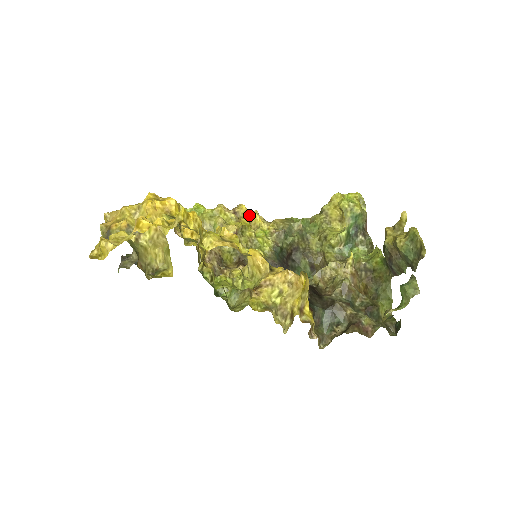
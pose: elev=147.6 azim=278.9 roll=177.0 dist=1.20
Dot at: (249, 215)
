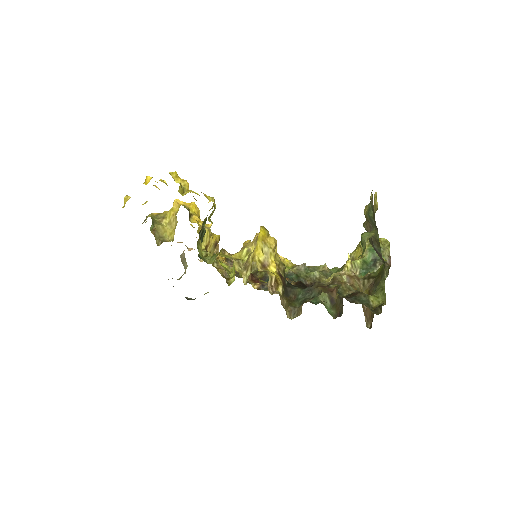
Dot at: occluded
